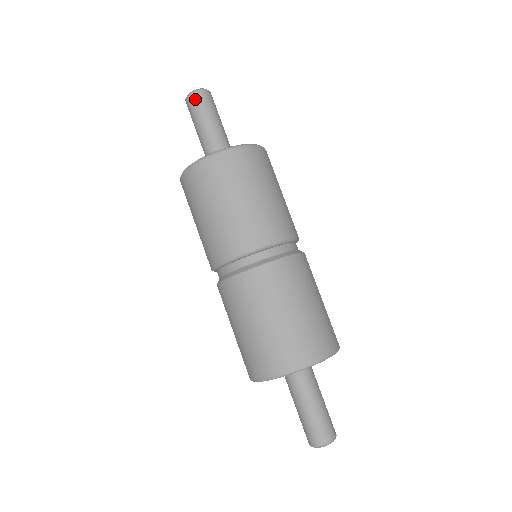
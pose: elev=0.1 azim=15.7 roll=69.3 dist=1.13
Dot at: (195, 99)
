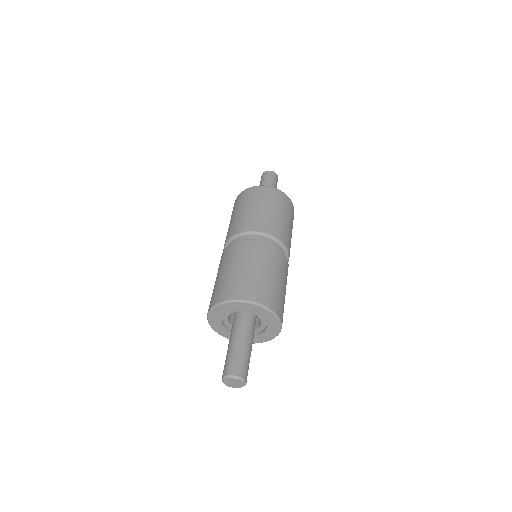
Dot at: (275, 176)
